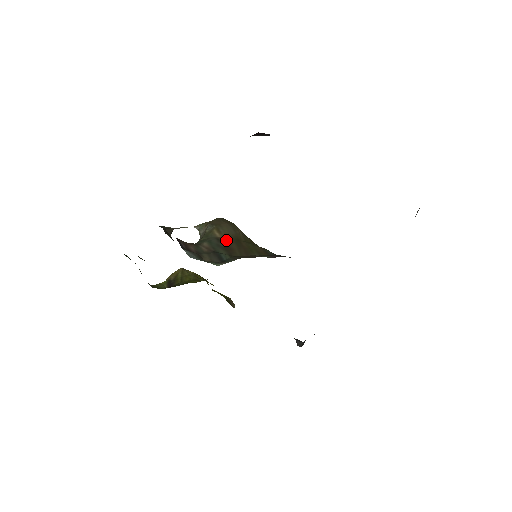
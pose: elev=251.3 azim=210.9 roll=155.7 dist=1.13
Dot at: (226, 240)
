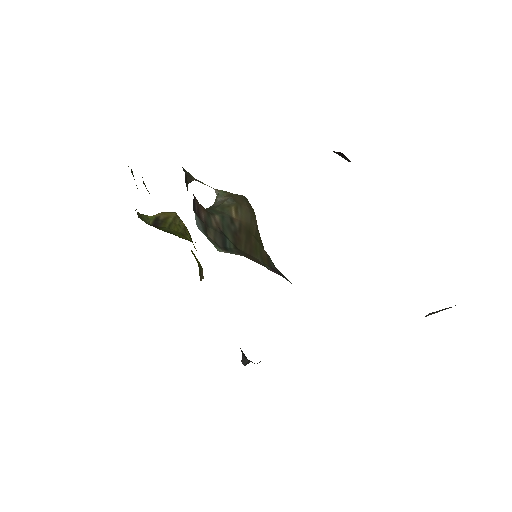
Dot at: (239, 225)
